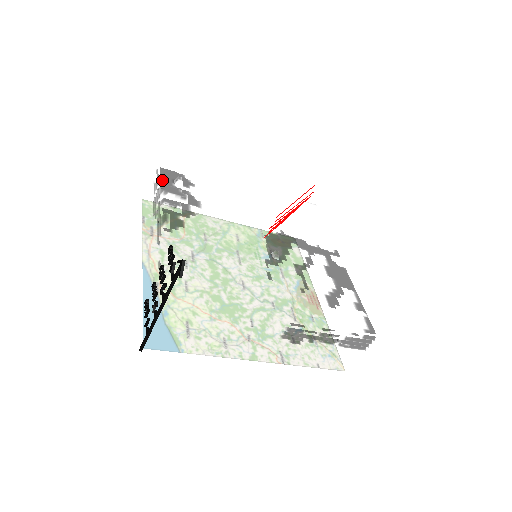
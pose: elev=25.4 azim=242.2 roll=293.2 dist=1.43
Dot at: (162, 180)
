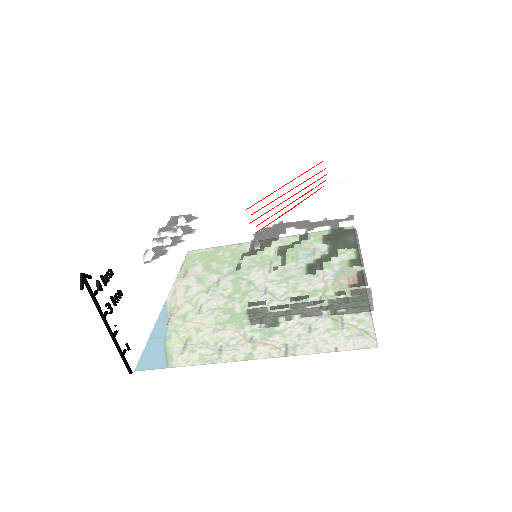
Dot at: (167, 226)
